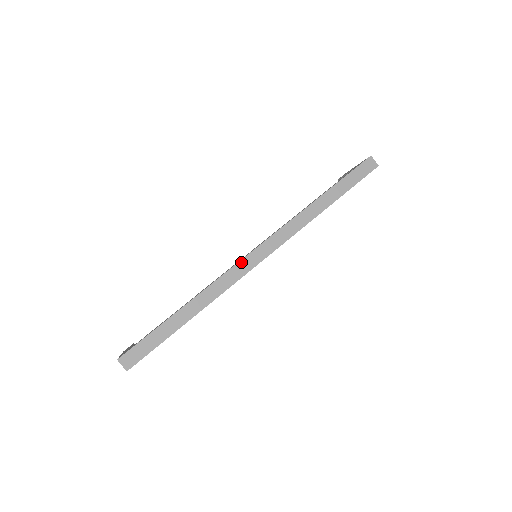
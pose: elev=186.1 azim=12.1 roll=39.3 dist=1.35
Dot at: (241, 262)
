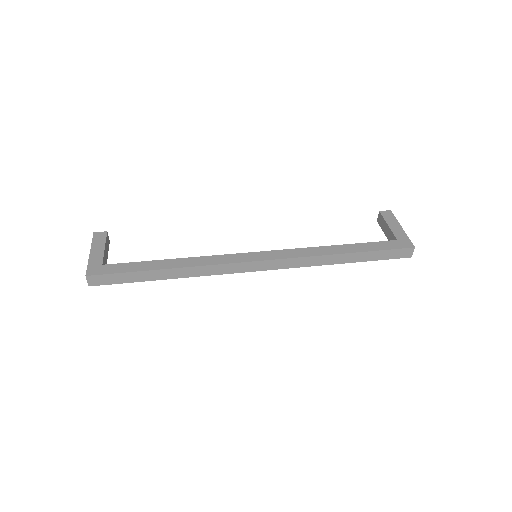
Dot at: (239, 264)
